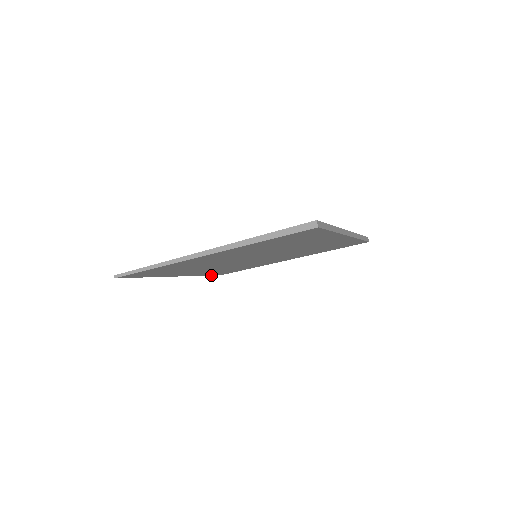
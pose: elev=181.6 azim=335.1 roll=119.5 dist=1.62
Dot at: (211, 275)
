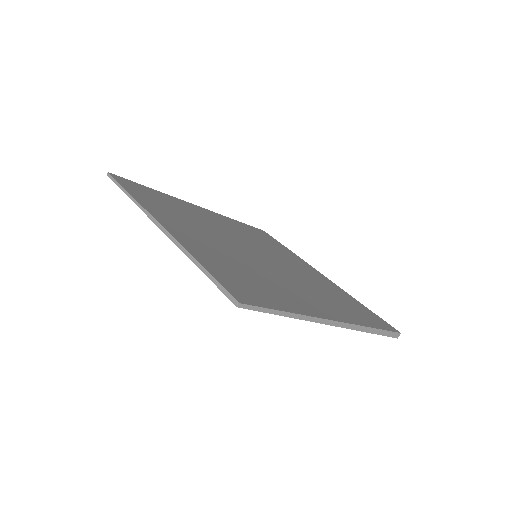
Dot at: (118, 185)
